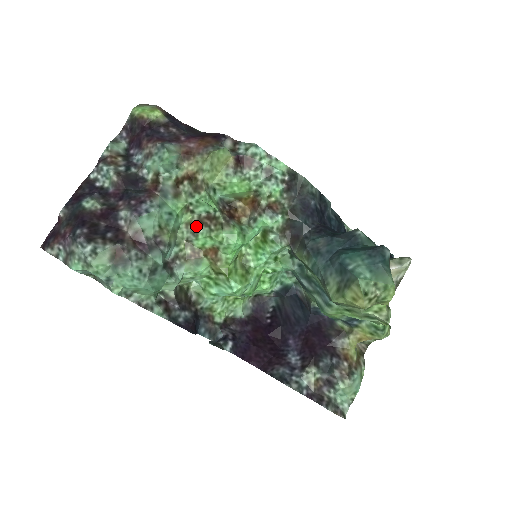
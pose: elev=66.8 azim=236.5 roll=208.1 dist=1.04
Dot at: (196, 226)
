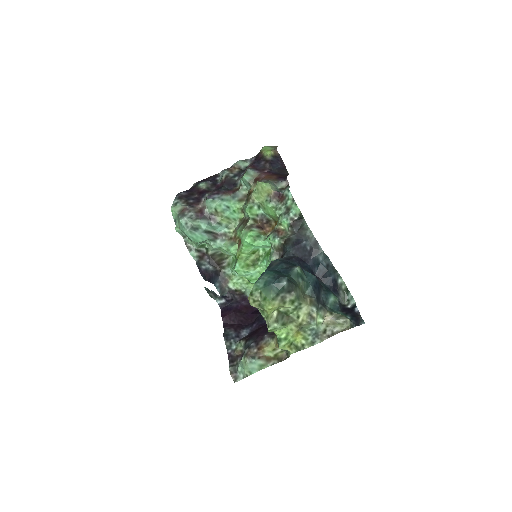
Dot at: (242, 223)
